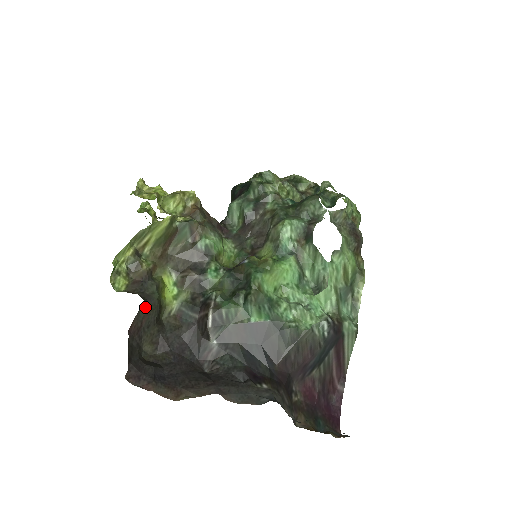
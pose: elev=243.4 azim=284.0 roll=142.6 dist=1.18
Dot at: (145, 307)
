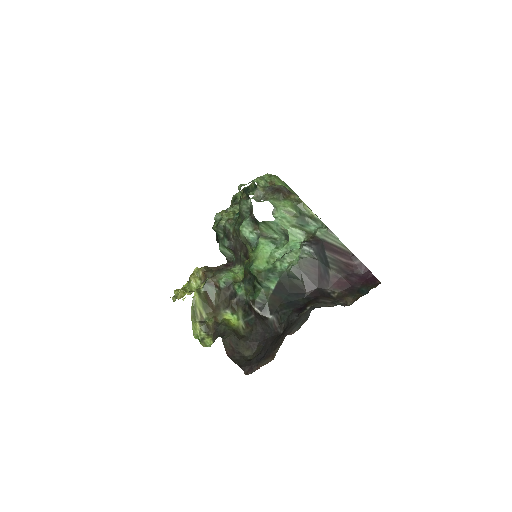
Dot at: (225, 339)
